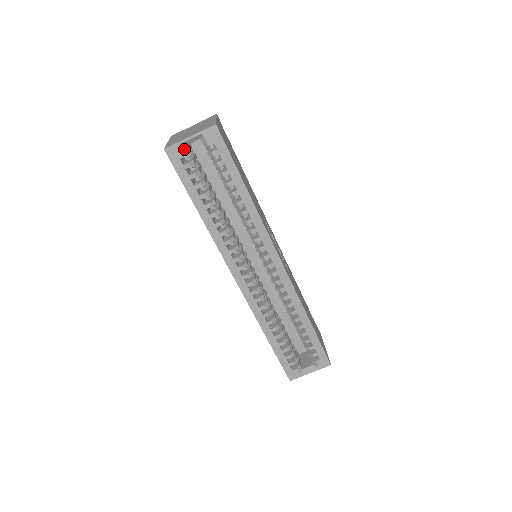
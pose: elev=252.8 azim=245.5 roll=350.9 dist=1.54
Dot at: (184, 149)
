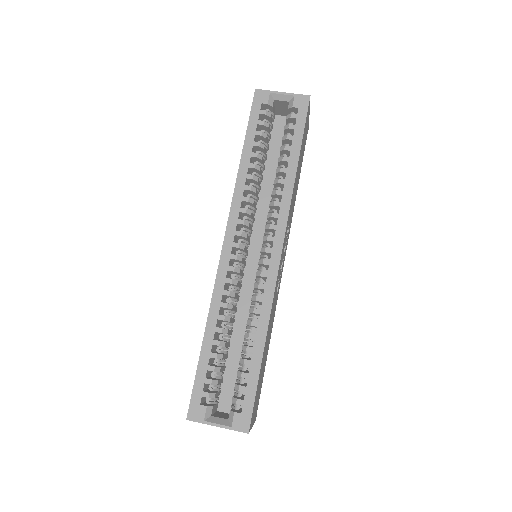
Dot at: (271, 100)
